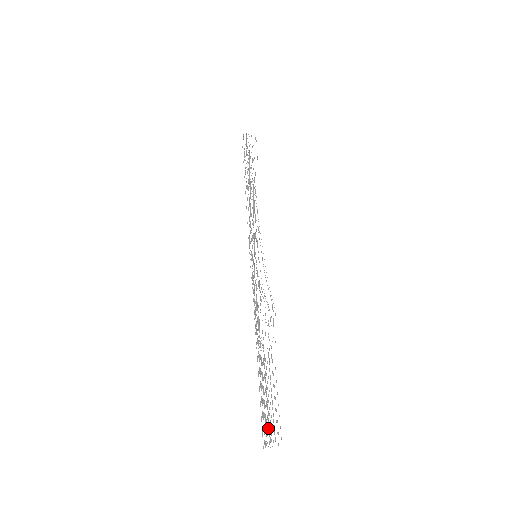
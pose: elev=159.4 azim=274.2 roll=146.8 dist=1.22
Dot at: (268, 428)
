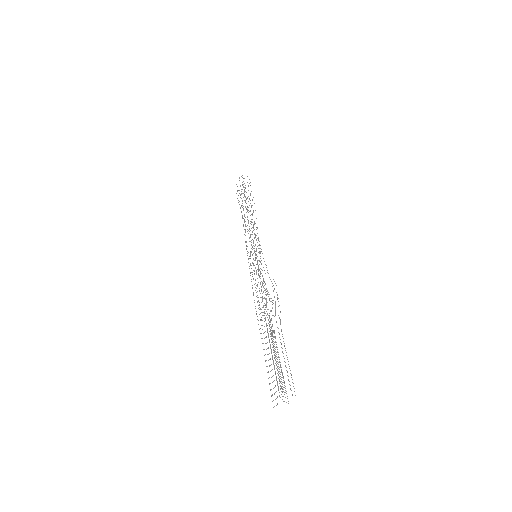
Dot at: (281, 381)
